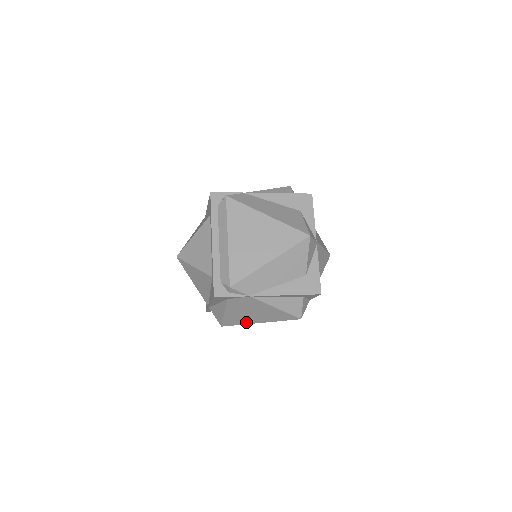
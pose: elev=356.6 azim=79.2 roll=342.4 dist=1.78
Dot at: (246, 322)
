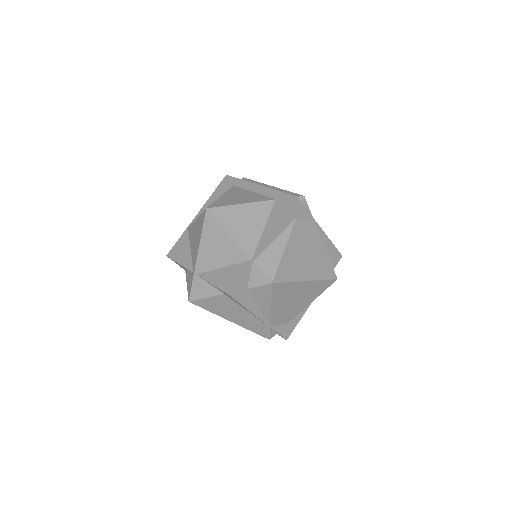
Dot at: (297, 276)
